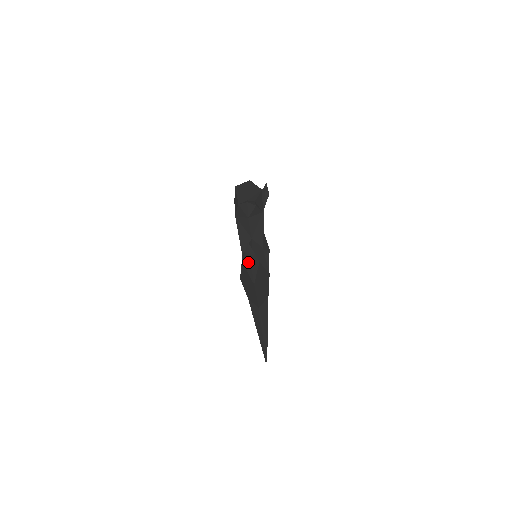
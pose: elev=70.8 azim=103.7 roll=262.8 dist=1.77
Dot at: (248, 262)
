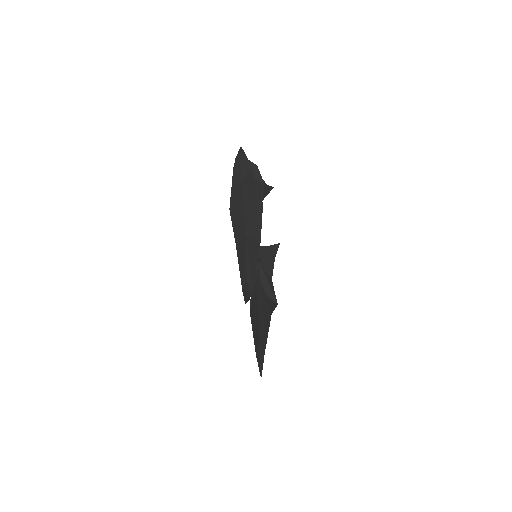
Dot at: (238, 161)
